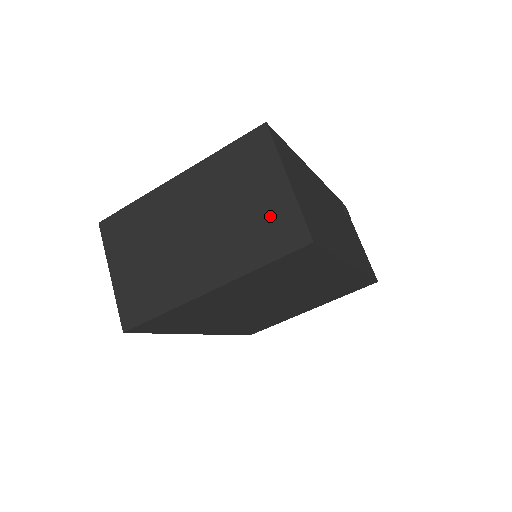
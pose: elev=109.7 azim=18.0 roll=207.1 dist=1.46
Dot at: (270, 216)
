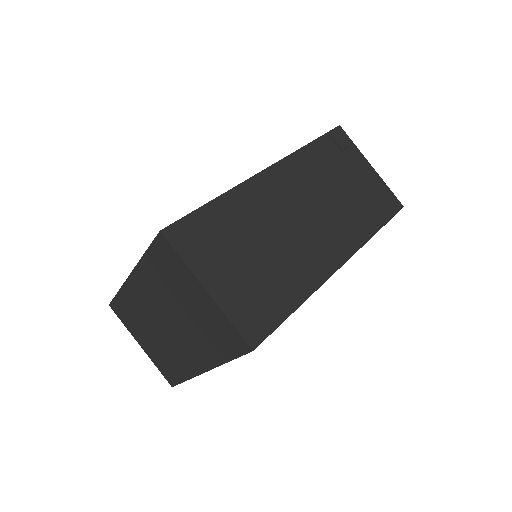
Dot at: (211, 322)
